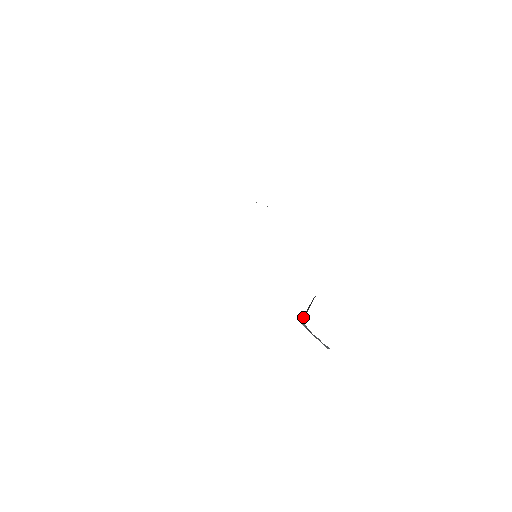
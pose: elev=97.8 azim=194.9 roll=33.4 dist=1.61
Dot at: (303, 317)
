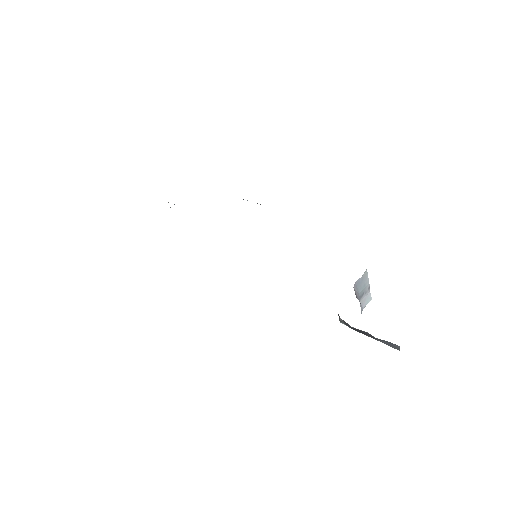
Dot at: occluded
